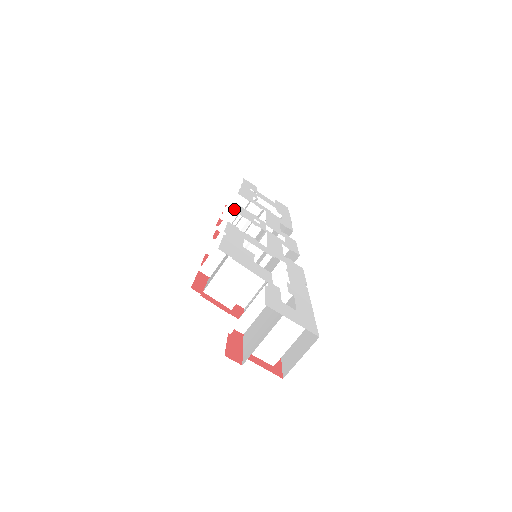
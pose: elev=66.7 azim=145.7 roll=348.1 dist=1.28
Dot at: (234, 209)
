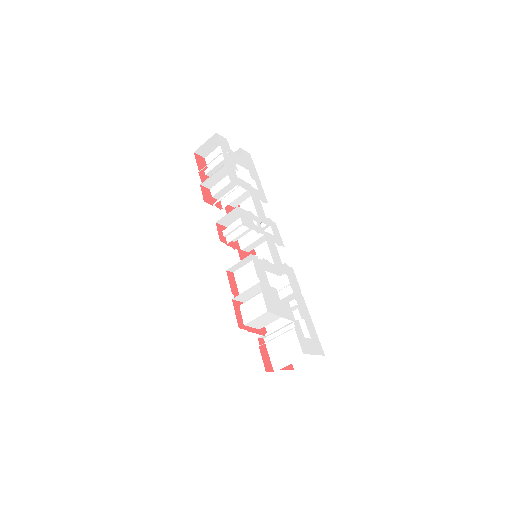
Dot at: (243, 222)
